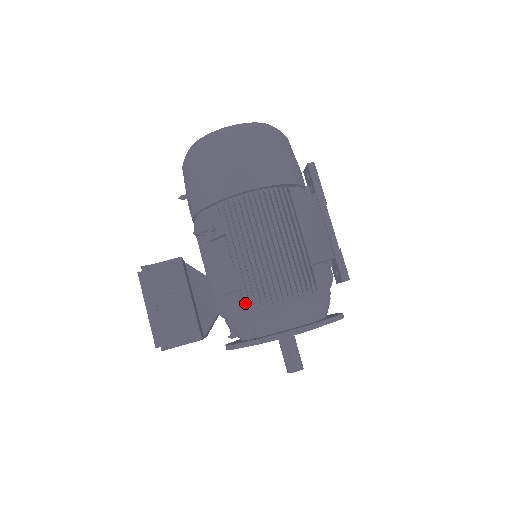
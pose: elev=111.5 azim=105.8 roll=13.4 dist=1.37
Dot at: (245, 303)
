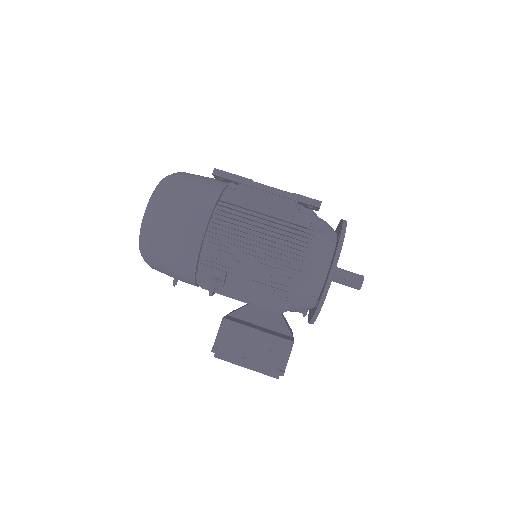
Dot at: (287, 291)
